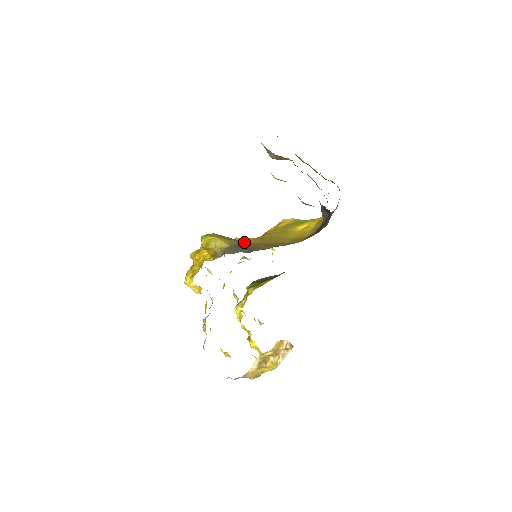
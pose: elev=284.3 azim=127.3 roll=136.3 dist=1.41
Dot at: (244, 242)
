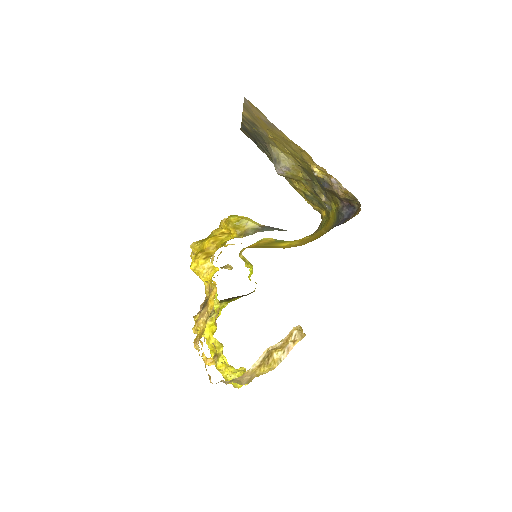
Dot at: occluded
